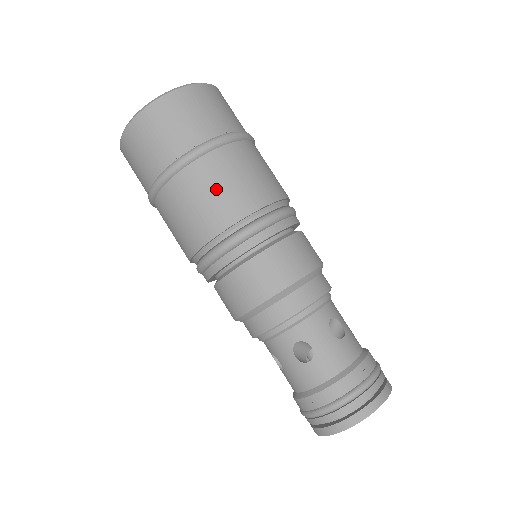
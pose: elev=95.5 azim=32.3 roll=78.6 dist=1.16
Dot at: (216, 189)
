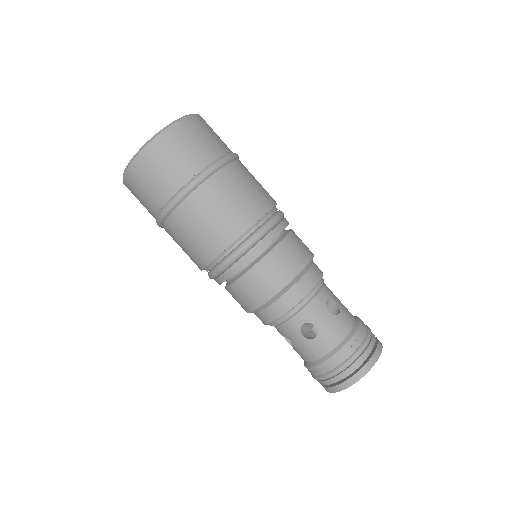
Dot at: (218, 211)
